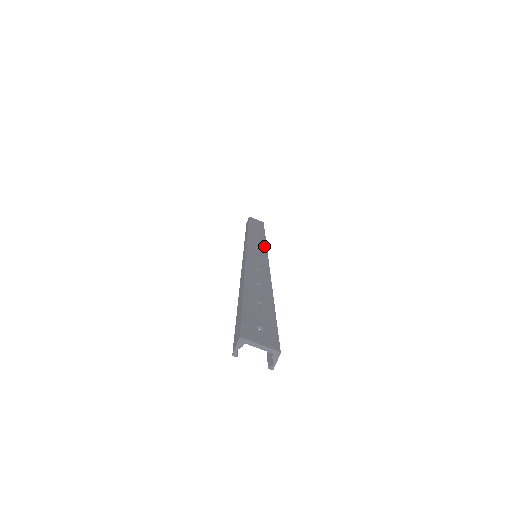
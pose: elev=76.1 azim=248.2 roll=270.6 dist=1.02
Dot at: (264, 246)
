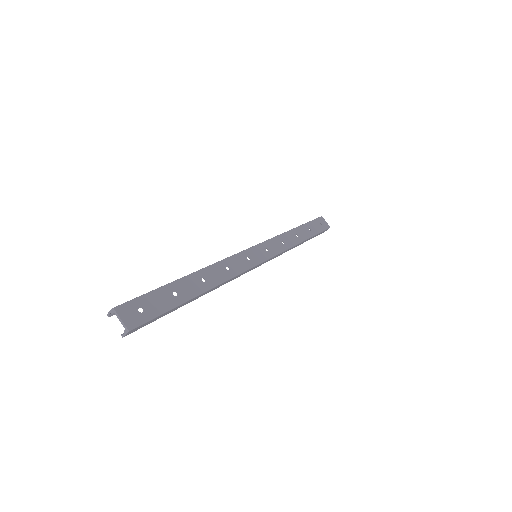
Dot at: (278, 251)
